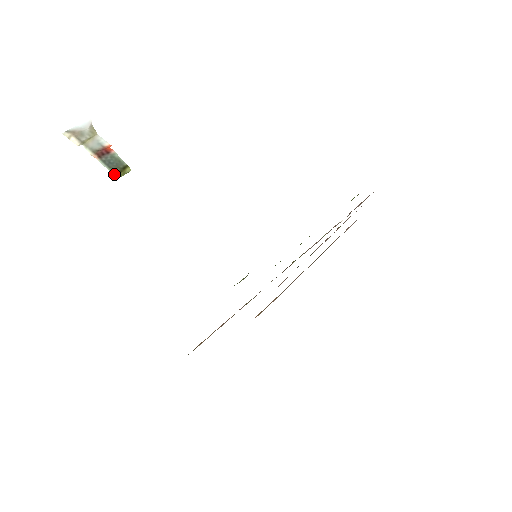
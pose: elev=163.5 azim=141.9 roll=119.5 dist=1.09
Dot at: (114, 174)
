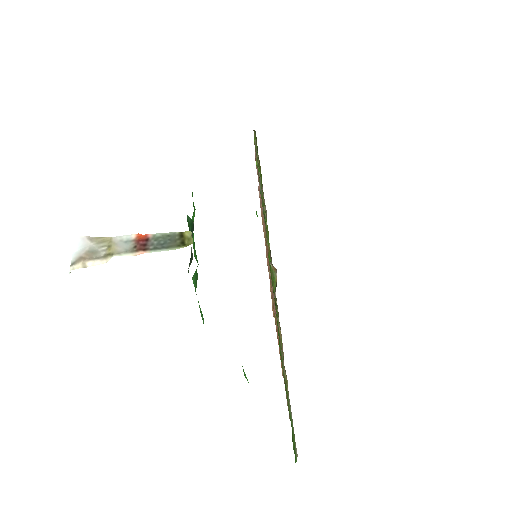
Dot at: occluded
